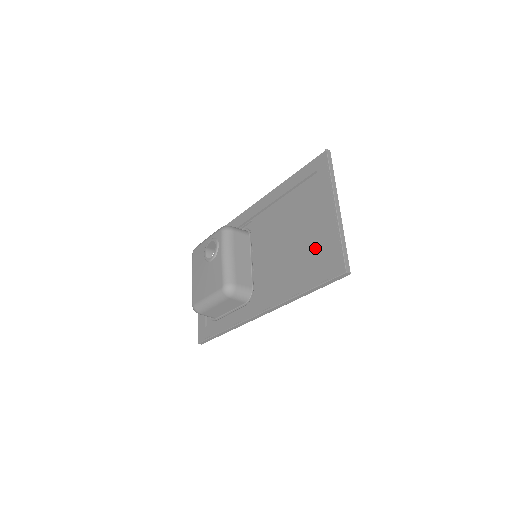
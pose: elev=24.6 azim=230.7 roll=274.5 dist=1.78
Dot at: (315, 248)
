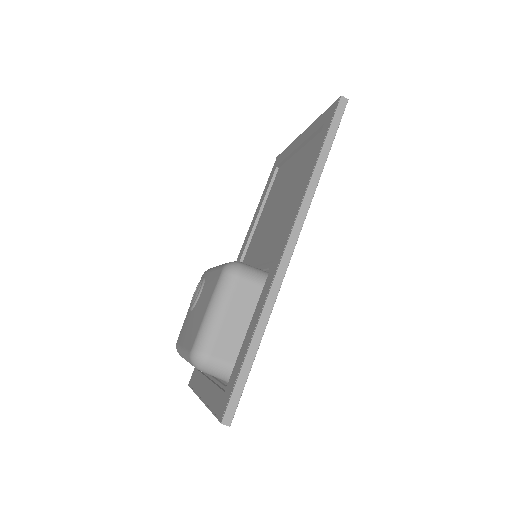
Dot at: (307, 156)
